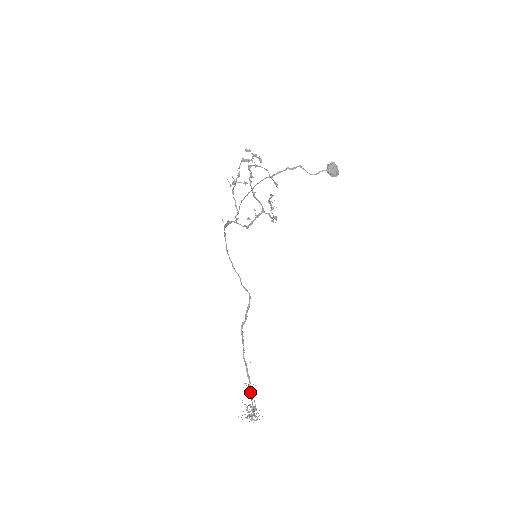
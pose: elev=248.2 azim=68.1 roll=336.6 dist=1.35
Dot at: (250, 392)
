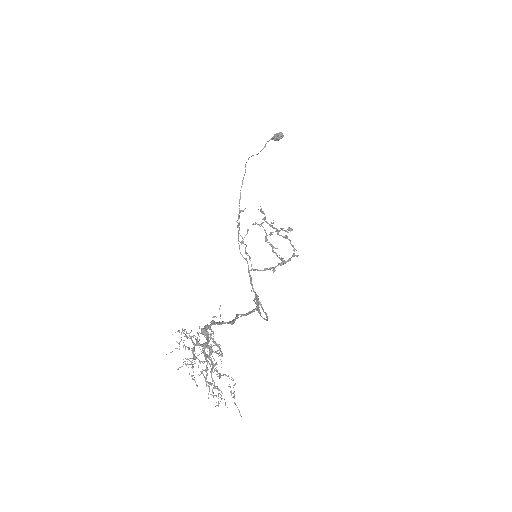
Dot at: (212, 341)
